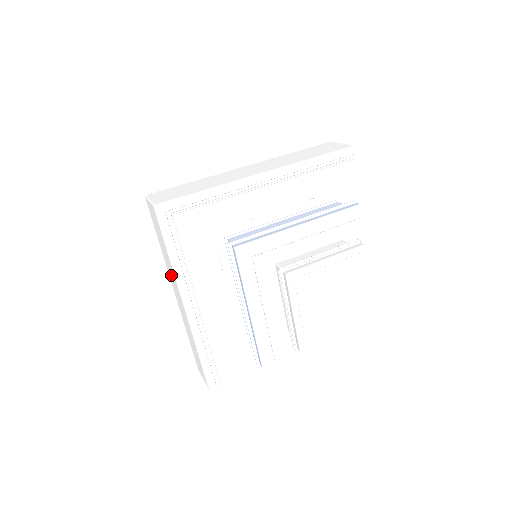
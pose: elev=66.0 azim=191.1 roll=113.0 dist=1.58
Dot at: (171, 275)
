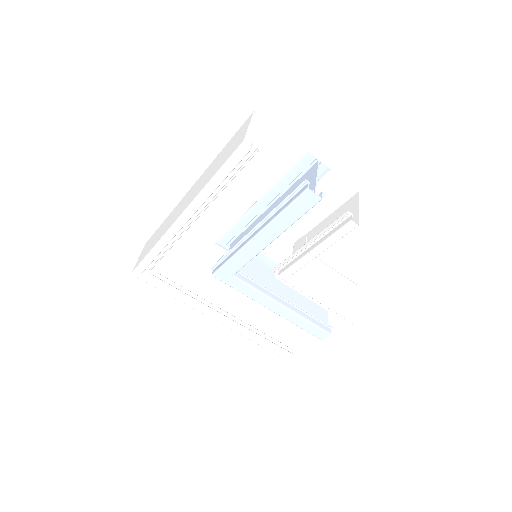
Dot at: (200, 292)
